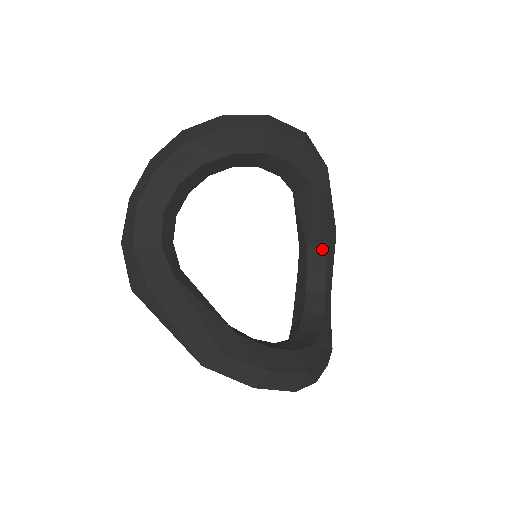
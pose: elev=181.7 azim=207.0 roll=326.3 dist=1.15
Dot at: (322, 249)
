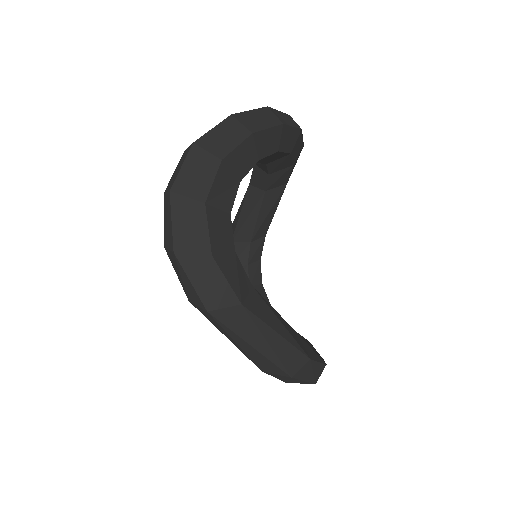
Dot at: (261, 244)
